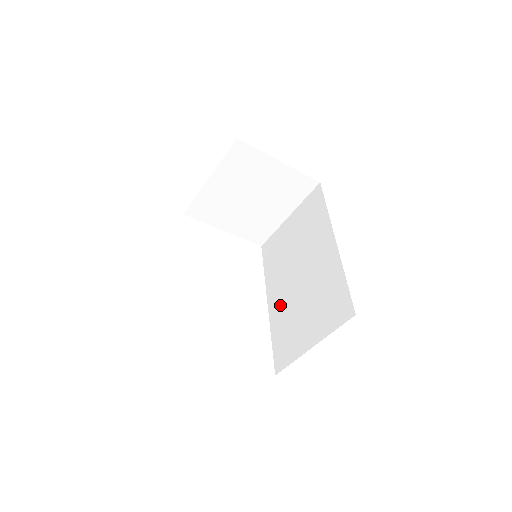
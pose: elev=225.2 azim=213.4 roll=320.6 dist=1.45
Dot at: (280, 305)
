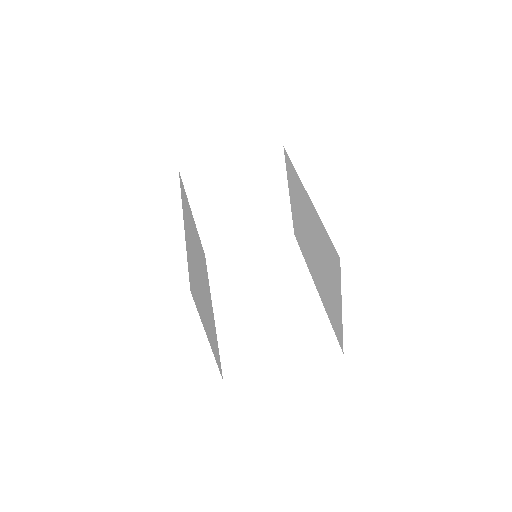
Dot at: (318, 282)
